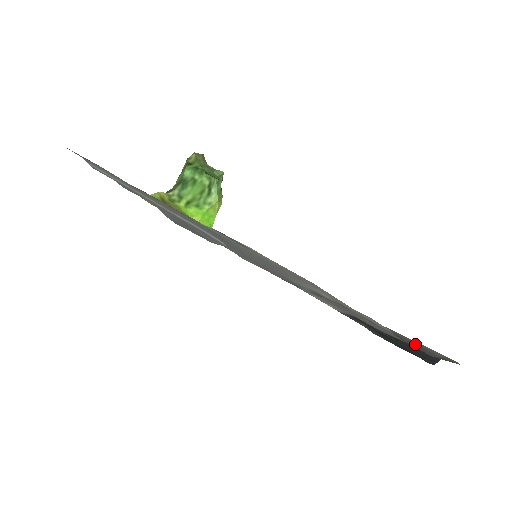
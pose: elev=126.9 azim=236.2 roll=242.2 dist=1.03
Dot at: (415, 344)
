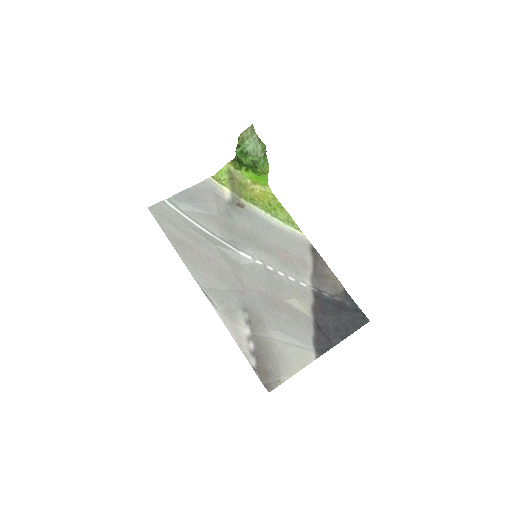
Dot at: (266, 371)
